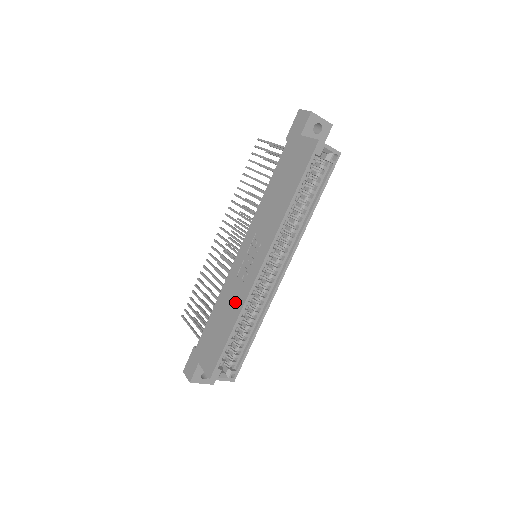
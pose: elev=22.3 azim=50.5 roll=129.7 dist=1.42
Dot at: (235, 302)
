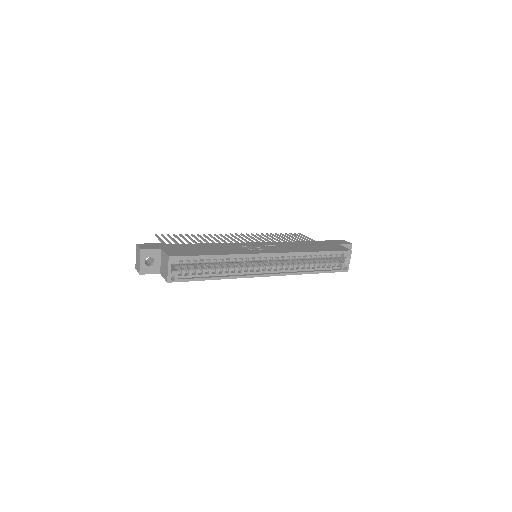
Dot at: (231, 250)
